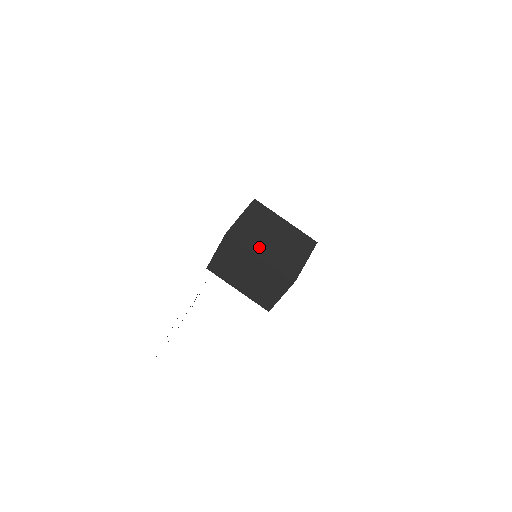
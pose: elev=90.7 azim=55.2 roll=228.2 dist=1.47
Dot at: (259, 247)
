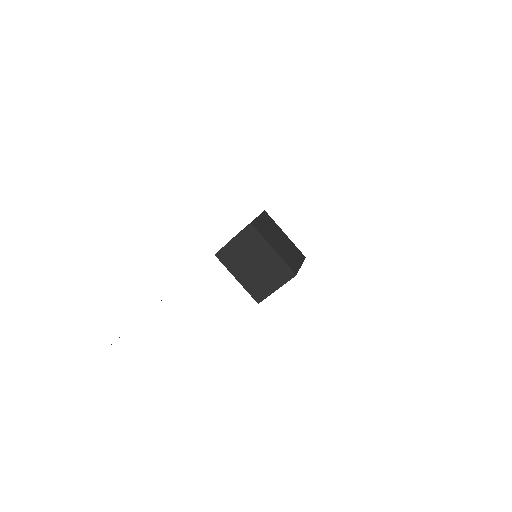
Dot at: (272, 242)
